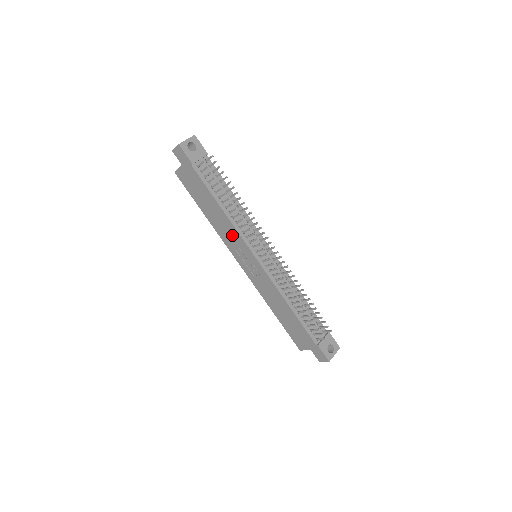
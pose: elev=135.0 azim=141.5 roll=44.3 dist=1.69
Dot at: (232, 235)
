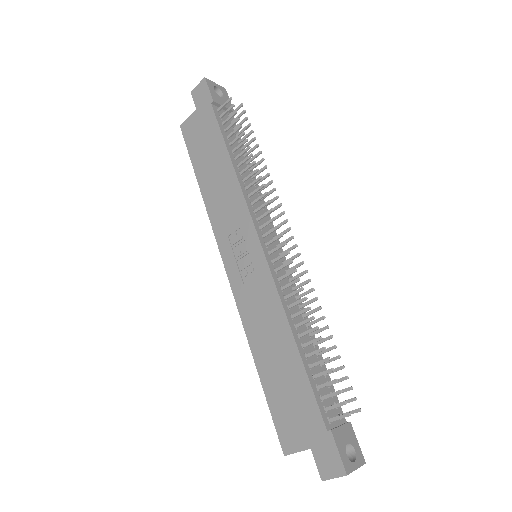
Dot at: (232, 208)
